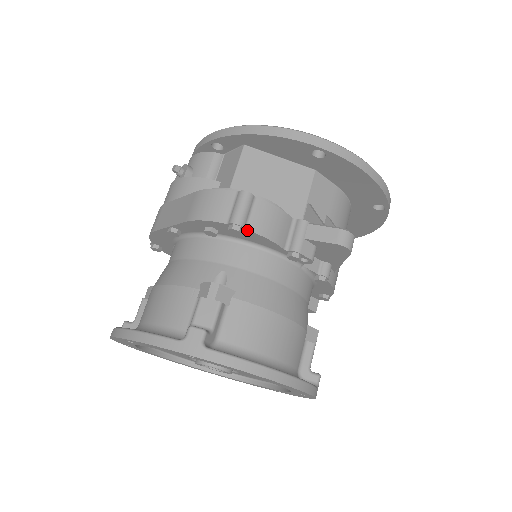
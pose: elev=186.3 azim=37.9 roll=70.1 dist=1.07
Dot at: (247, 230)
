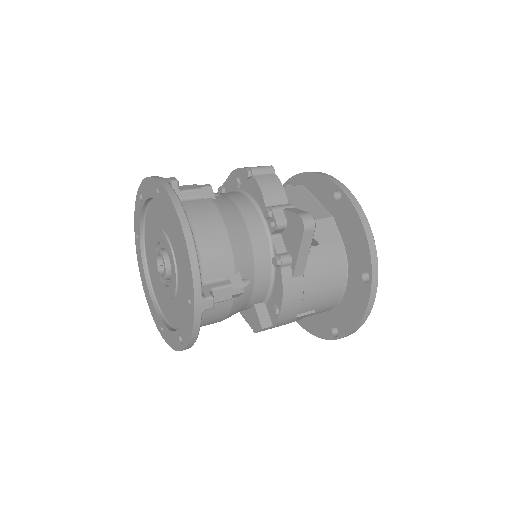
Dot at: (253, 176)
